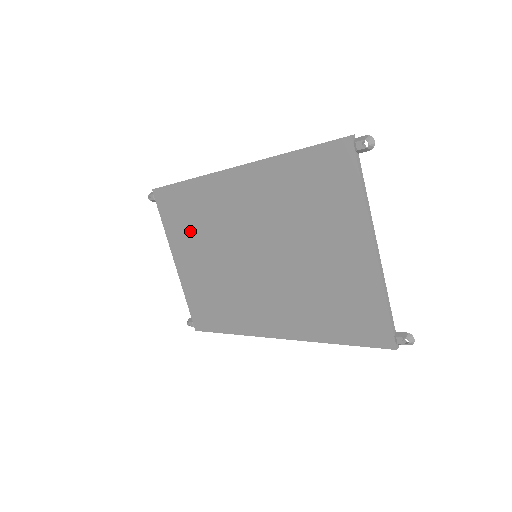
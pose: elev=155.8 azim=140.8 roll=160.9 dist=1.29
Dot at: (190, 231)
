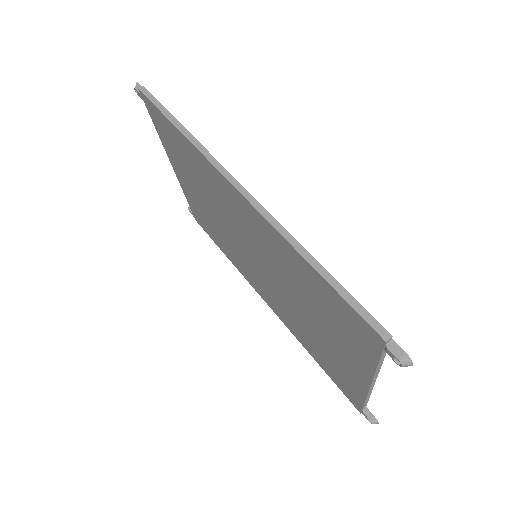
Dot at: (187, 169)
